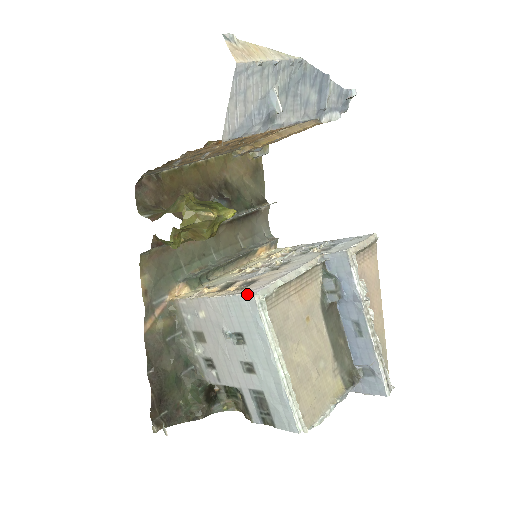
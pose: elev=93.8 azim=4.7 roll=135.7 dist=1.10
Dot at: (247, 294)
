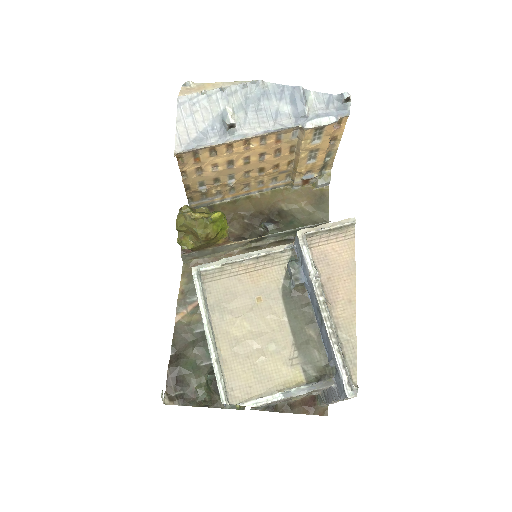
Dot at: occluded
